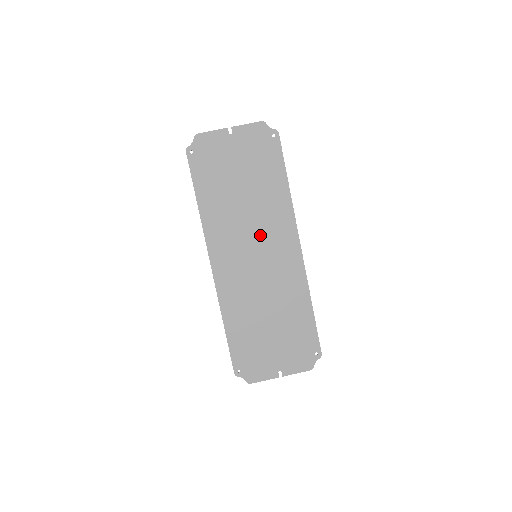
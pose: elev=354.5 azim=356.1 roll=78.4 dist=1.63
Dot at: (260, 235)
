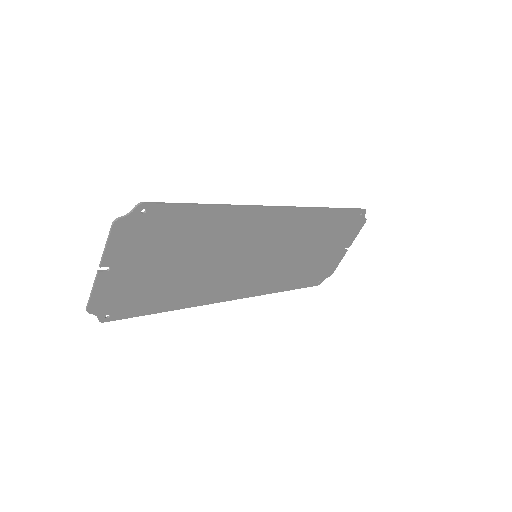
Dot at: (242, 249)
